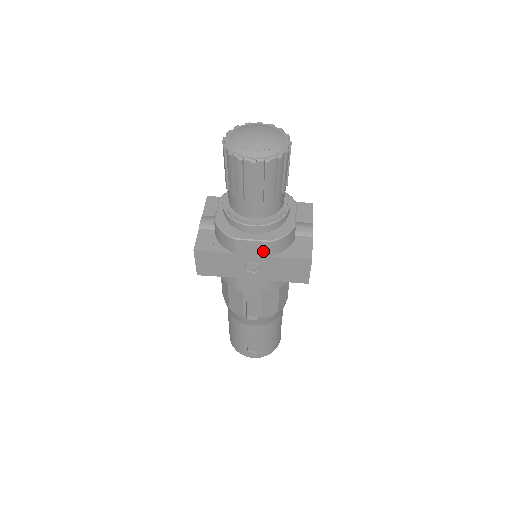
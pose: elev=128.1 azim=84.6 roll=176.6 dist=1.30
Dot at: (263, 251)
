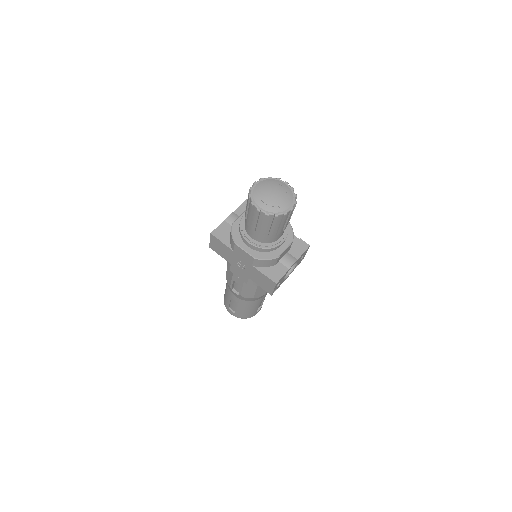
Dot at: (249, 260)
